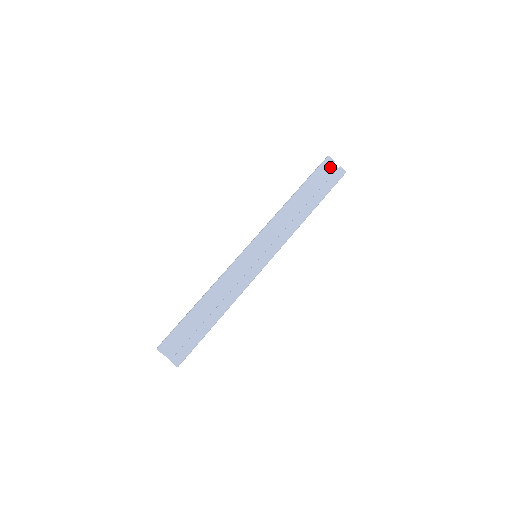
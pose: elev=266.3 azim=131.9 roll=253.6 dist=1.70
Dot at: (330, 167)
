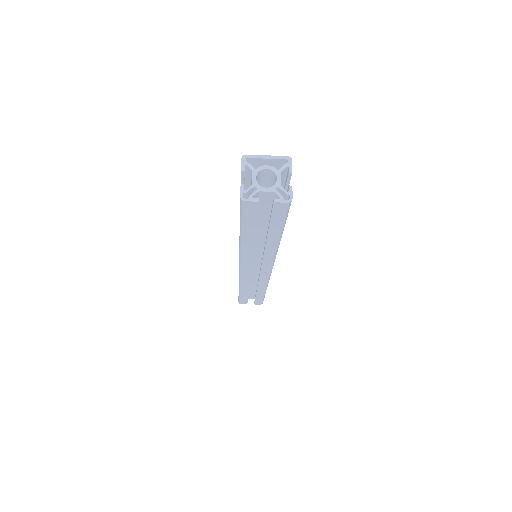
Dot at: (259, 196)
